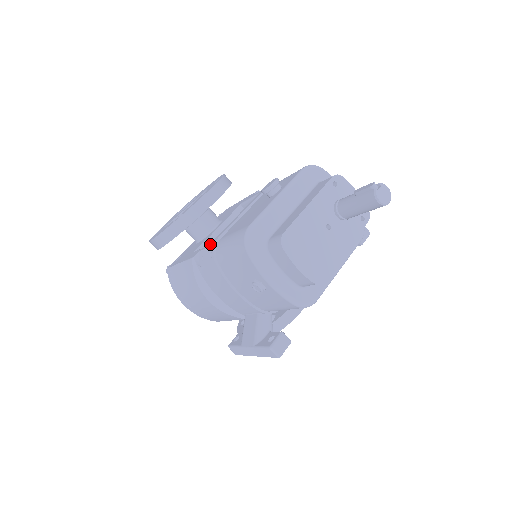
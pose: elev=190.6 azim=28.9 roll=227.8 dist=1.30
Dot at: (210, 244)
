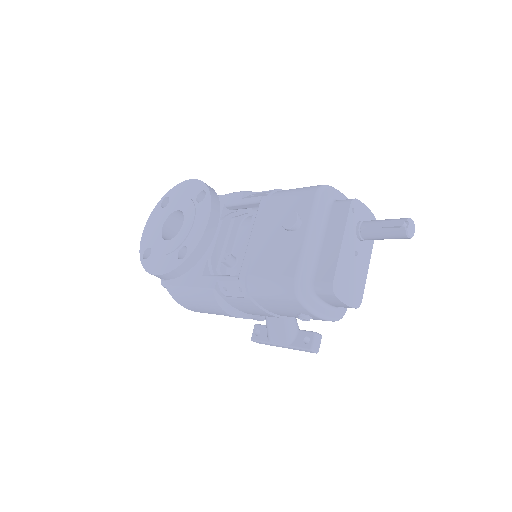
Dot at: (233, 277)
